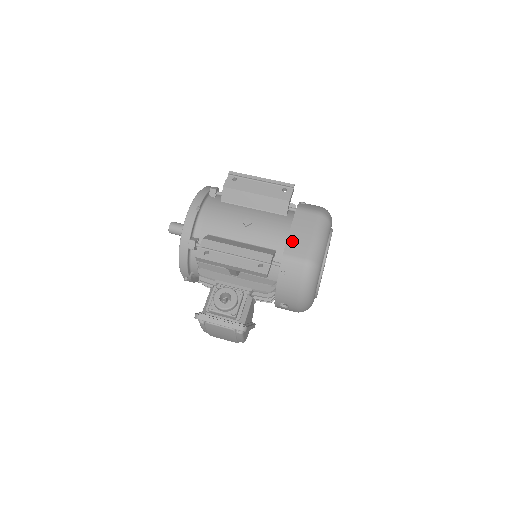
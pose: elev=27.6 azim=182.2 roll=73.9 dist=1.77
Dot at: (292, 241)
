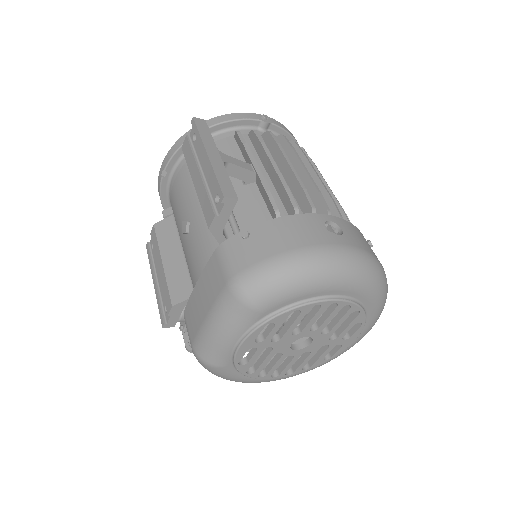
Dot at: (192, 303)
